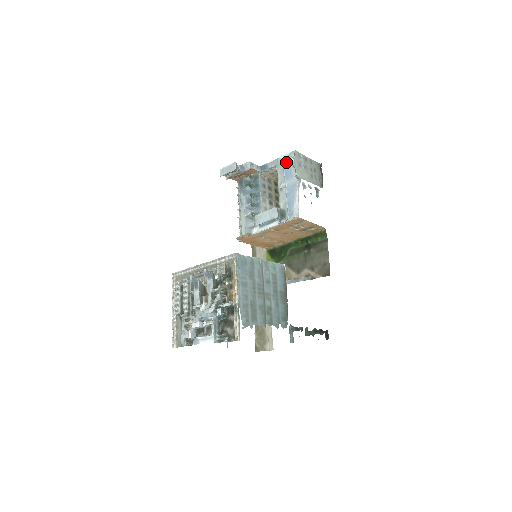
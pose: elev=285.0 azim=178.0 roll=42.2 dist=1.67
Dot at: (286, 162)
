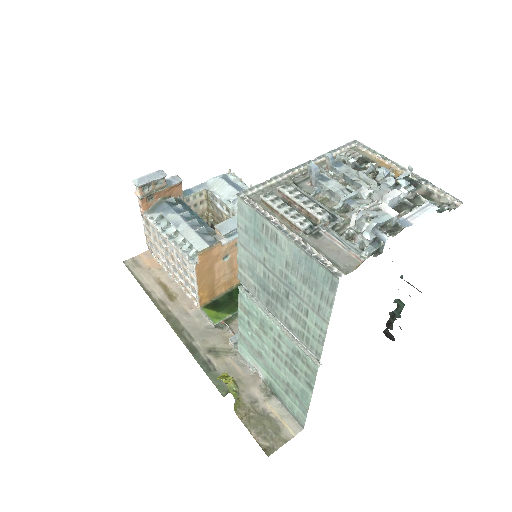
Dot at: (226, 179)
